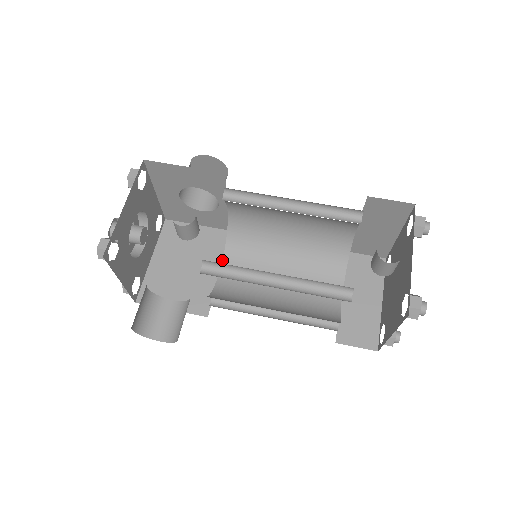
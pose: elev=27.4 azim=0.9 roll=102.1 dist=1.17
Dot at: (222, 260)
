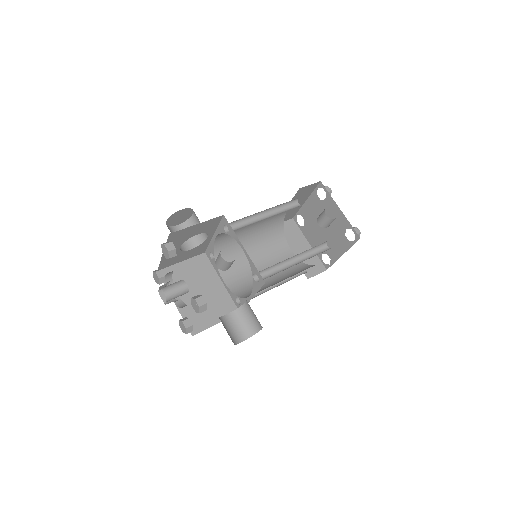
Dot at: (219, 274)
